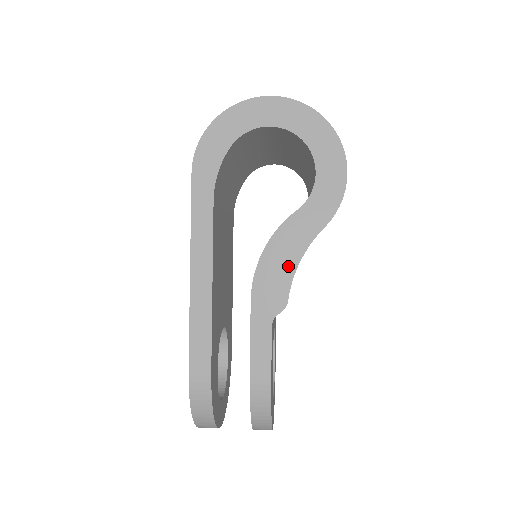
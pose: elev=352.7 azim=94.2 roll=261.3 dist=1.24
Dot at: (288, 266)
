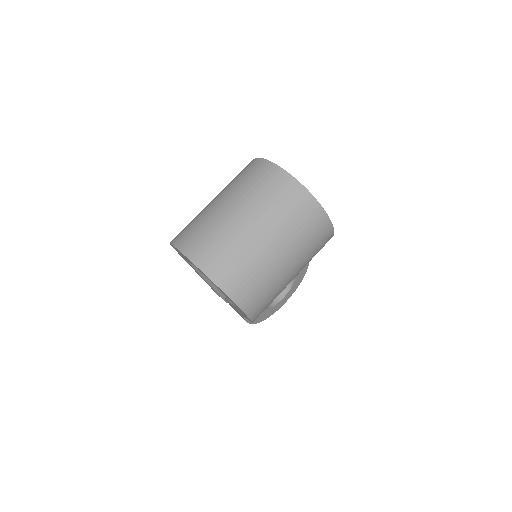
Dot at: occluded
